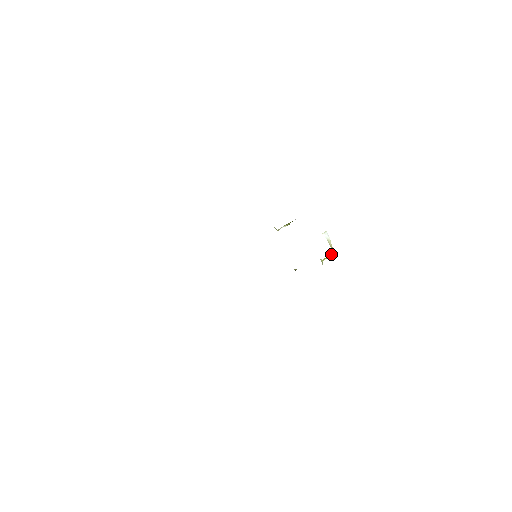
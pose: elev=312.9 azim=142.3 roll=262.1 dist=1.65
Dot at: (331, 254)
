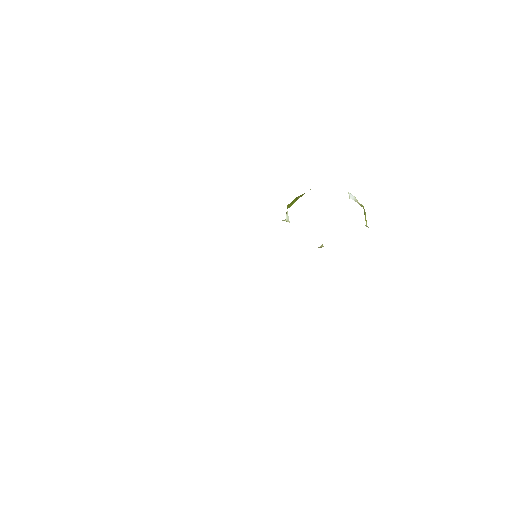
Dot at: (365, 212)
